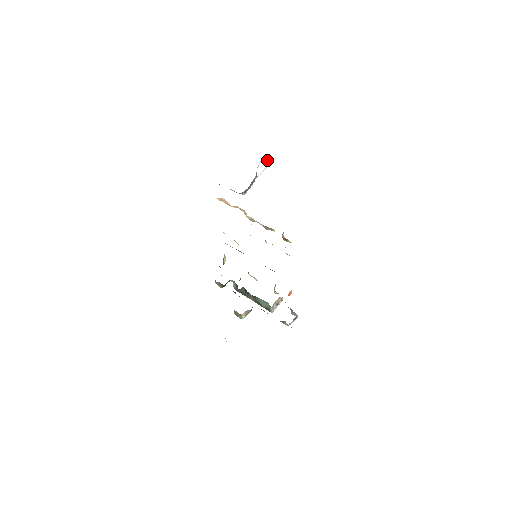
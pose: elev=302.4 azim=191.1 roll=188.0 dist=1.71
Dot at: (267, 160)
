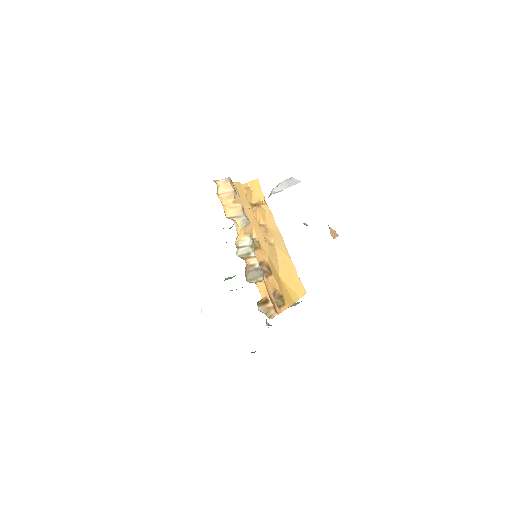
Dot at: (295, 180)
